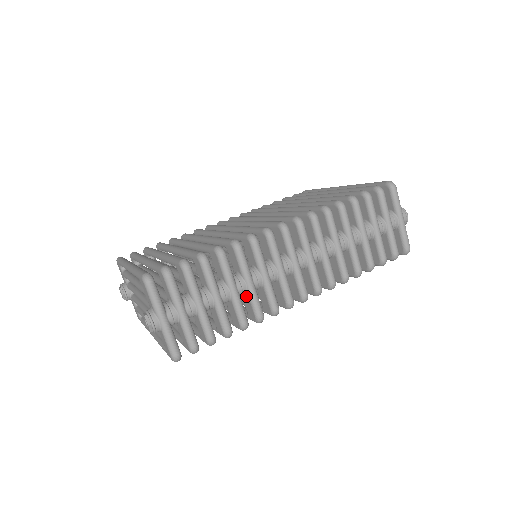
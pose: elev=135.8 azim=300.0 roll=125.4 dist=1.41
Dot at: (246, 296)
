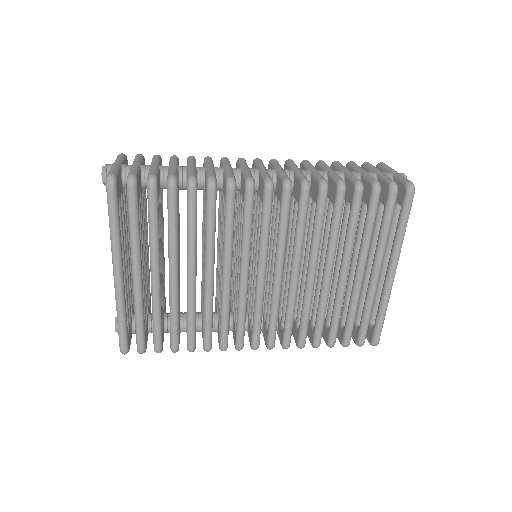
Dot at: (205, 179)
